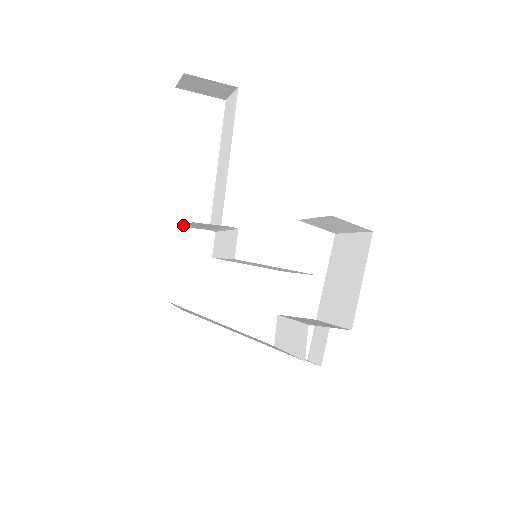
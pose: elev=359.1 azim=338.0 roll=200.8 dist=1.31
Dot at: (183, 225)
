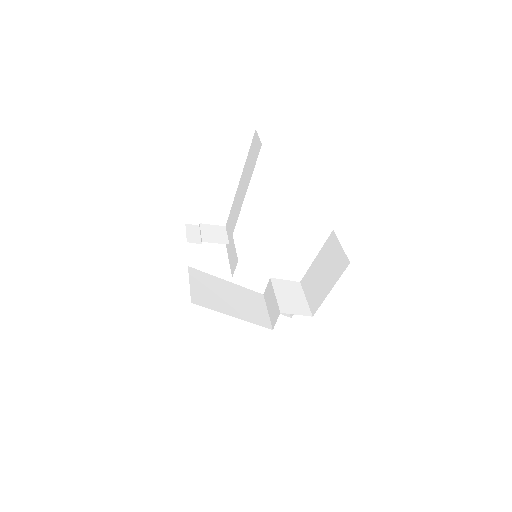
Dot at: (201, 238)
